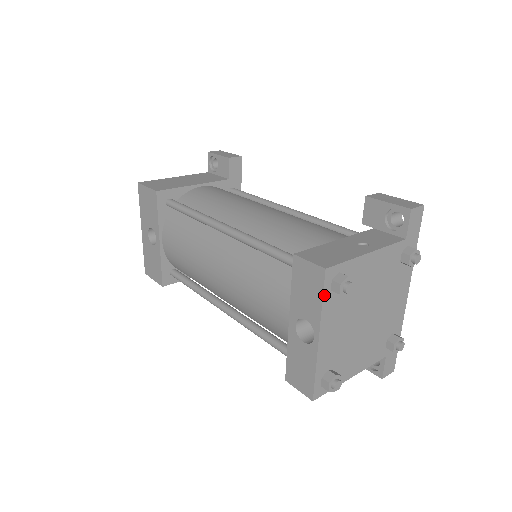
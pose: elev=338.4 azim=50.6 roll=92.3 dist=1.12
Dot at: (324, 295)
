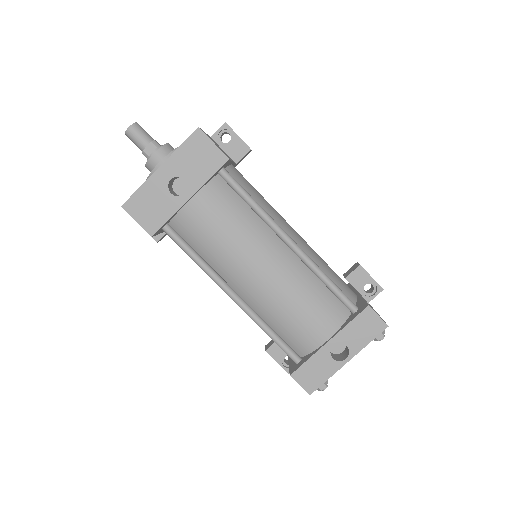
Dot at: (374, 338)
